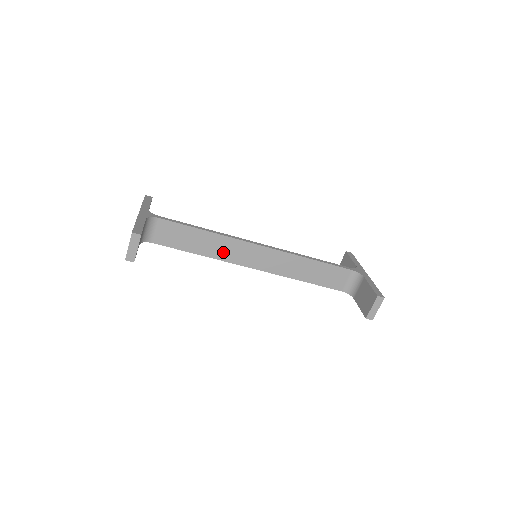
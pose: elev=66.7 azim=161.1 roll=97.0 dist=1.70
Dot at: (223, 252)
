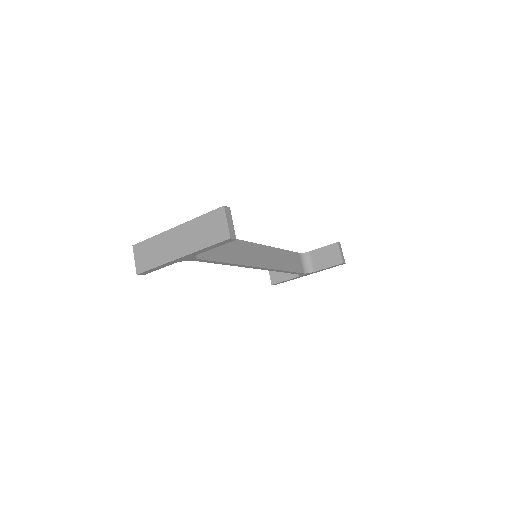
Dot at: (240, 256)
